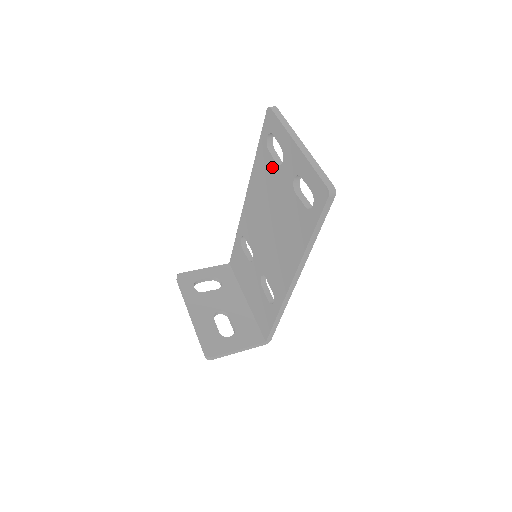
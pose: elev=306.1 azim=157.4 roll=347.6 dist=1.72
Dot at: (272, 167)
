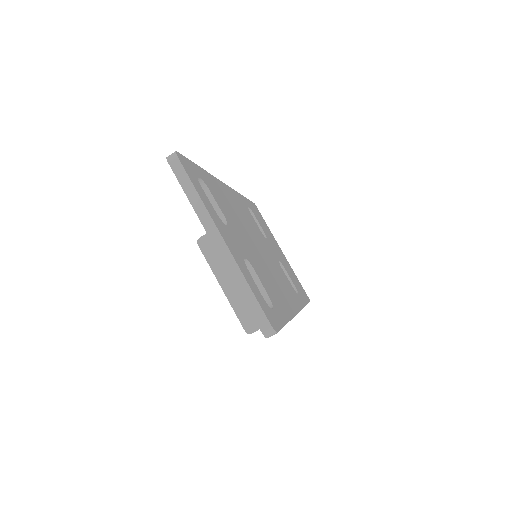
Dot at: occluded
